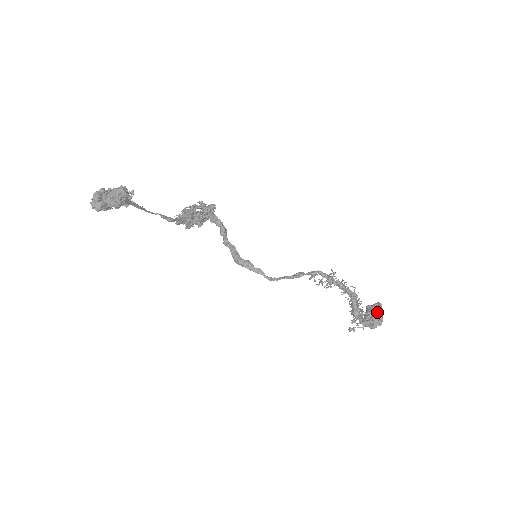
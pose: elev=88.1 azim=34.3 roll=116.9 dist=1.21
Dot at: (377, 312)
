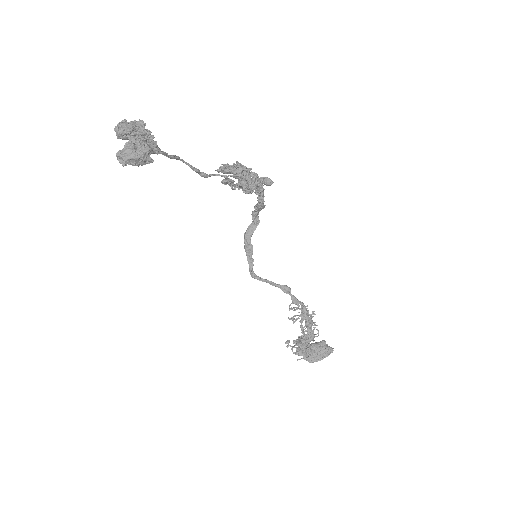
Dot at: (320, 355)
